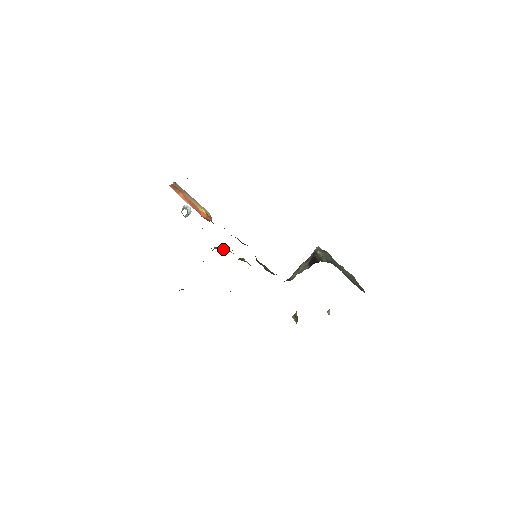
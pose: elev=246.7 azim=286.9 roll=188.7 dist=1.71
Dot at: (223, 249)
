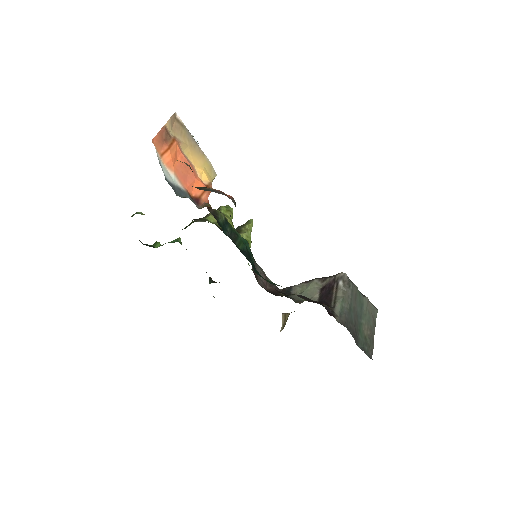
Dot at: occluded
